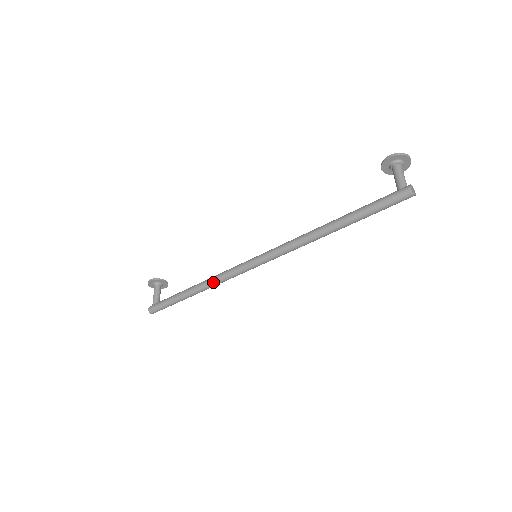
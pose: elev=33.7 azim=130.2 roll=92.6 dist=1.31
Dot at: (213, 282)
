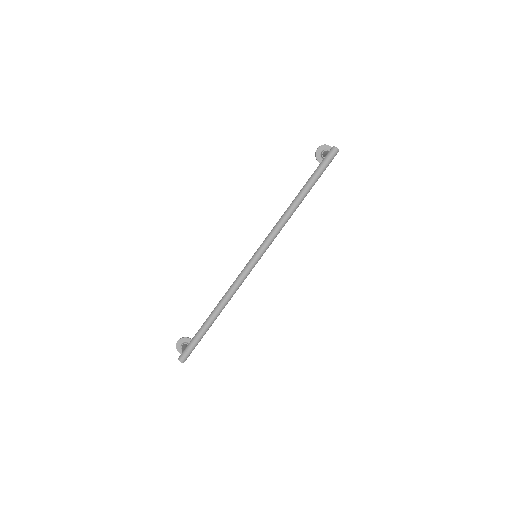
Dot at: (228, 292)
